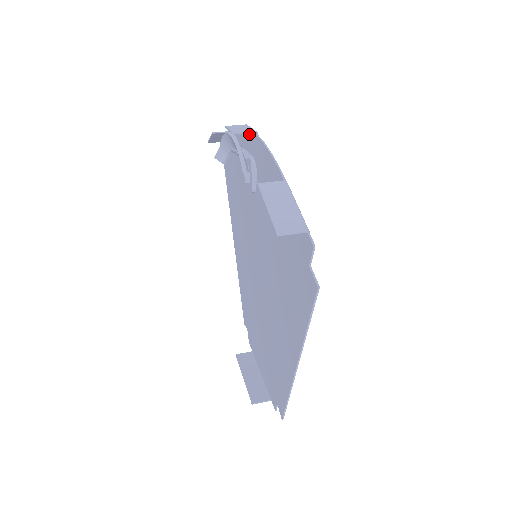
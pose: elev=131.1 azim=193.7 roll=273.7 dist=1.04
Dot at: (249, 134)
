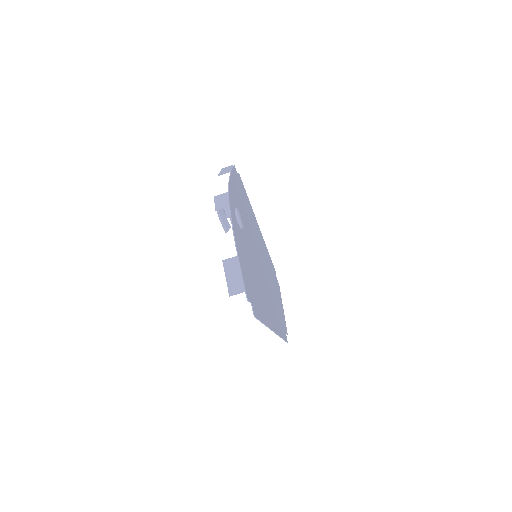
Dot at: (229, 198)
